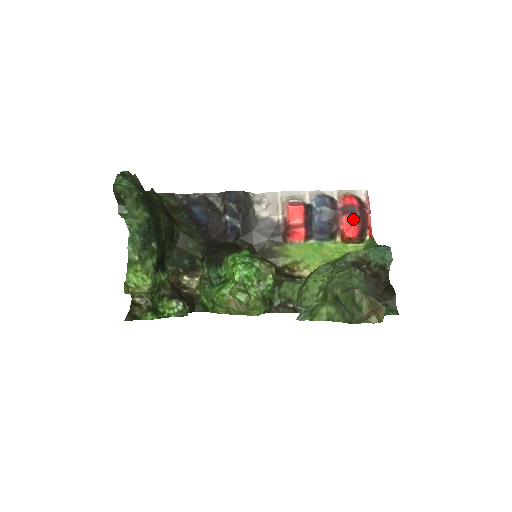
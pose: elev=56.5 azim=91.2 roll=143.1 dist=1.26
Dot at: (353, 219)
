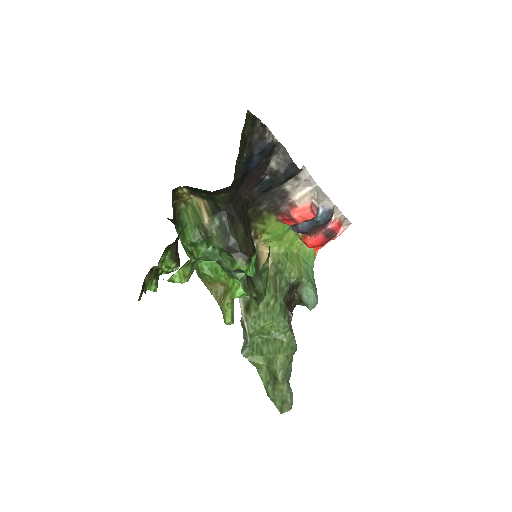
Dot at: (323, 241)
